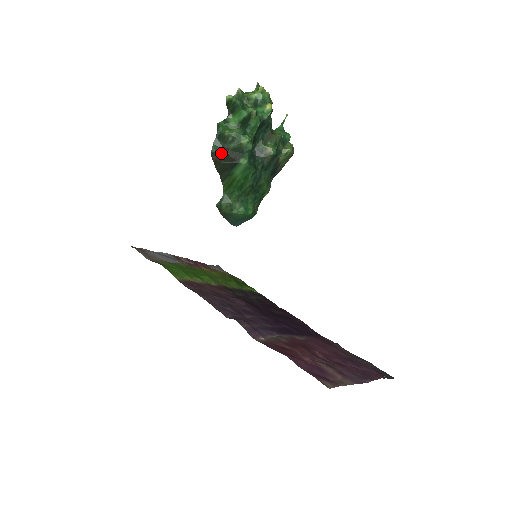
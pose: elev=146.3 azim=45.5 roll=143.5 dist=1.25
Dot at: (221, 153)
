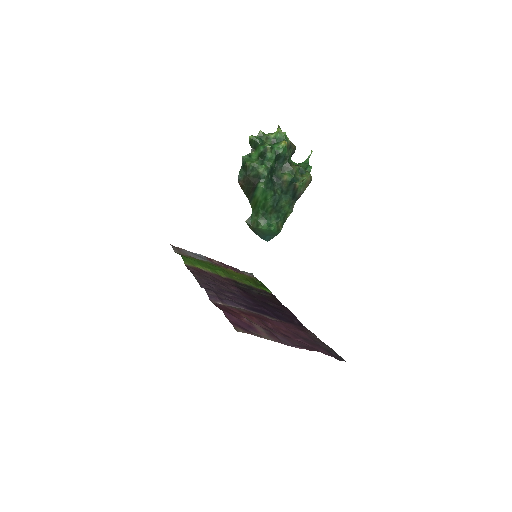
Dot at: (245, 179)
